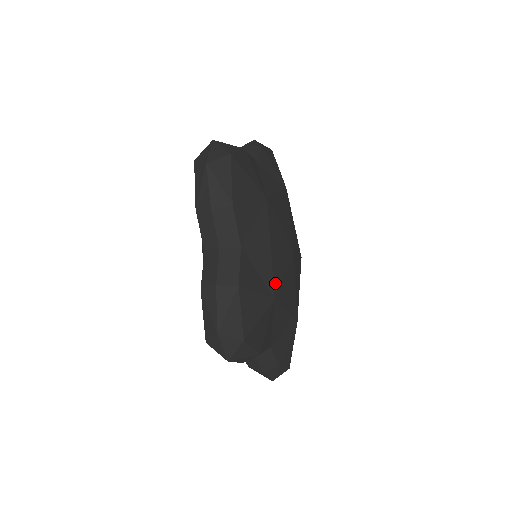
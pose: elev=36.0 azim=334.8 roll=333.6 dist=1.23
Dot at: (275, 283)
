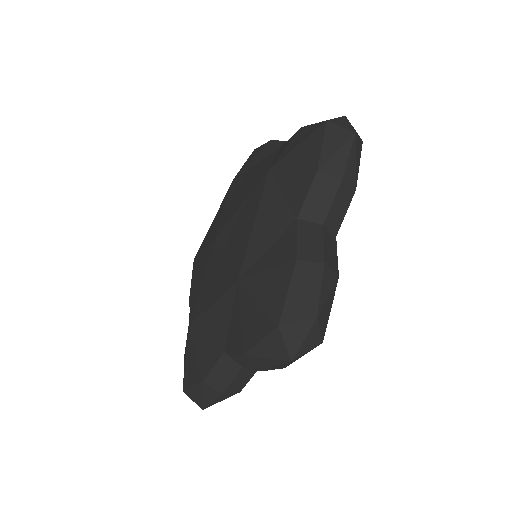
Dot at: occluded
